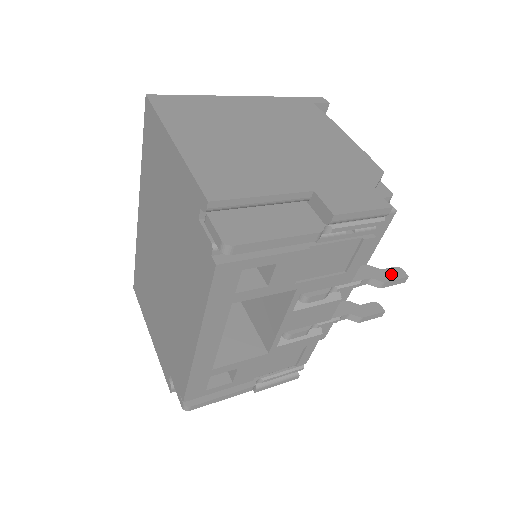
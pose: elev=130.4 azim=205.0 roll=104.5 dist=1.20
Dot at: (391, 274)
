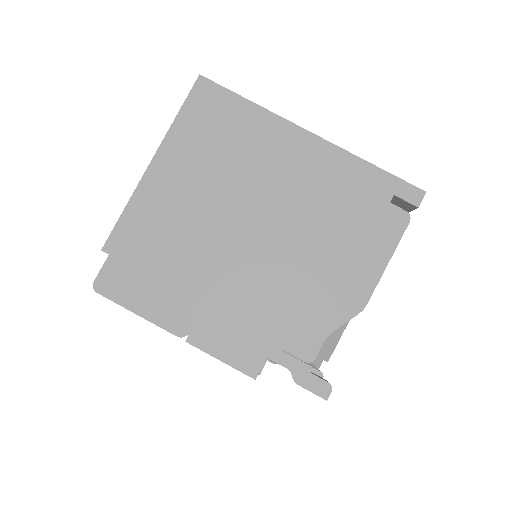
Dot at: (313, 384)
